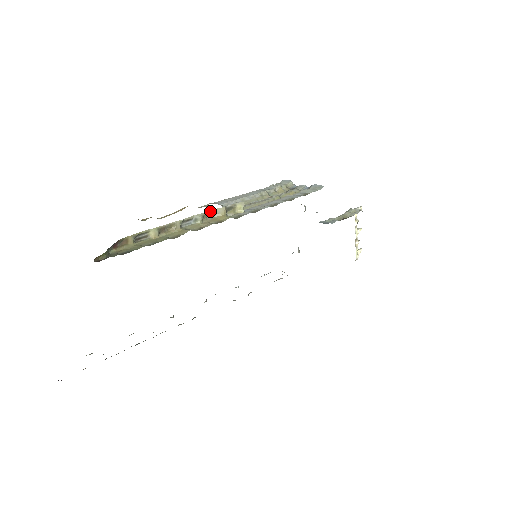
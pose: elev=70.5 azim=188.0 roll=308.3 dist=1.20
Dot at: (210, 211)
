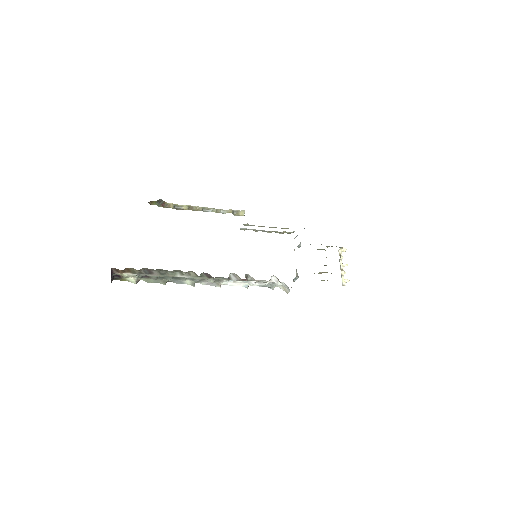
Dot at: (222, 210)
